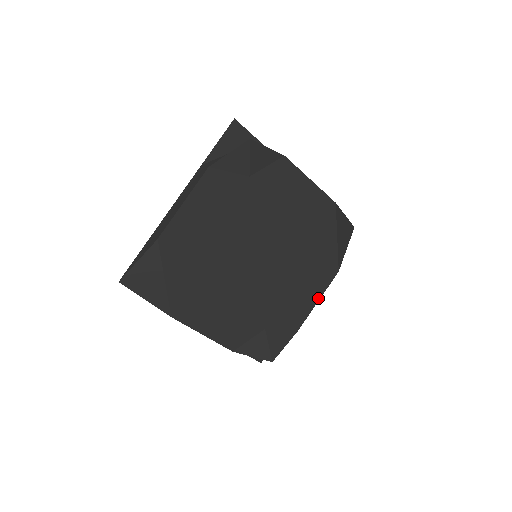
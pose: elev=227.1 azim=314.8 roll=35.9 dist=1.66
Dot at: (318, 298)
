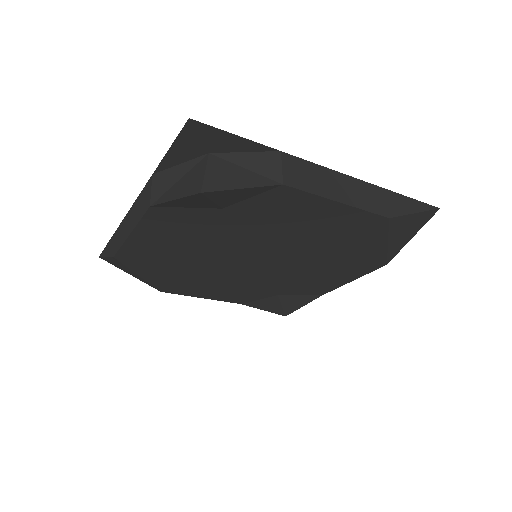
Dot at: (352, 279)
